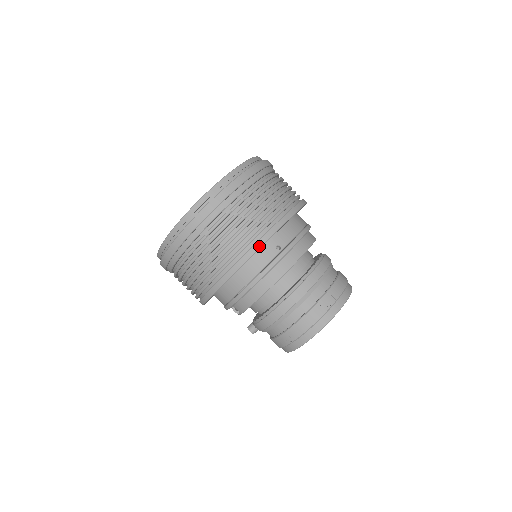
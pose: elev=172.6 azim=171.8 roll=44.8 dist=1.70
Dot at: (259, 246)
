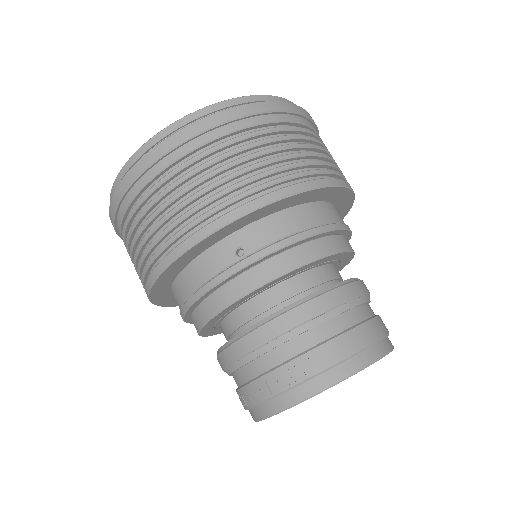
Dot at: (193, 242)
